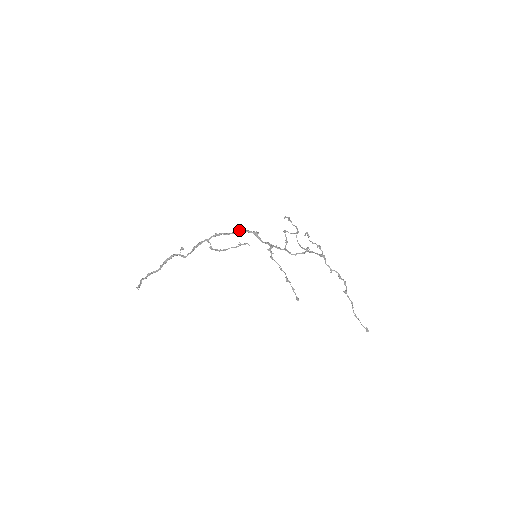
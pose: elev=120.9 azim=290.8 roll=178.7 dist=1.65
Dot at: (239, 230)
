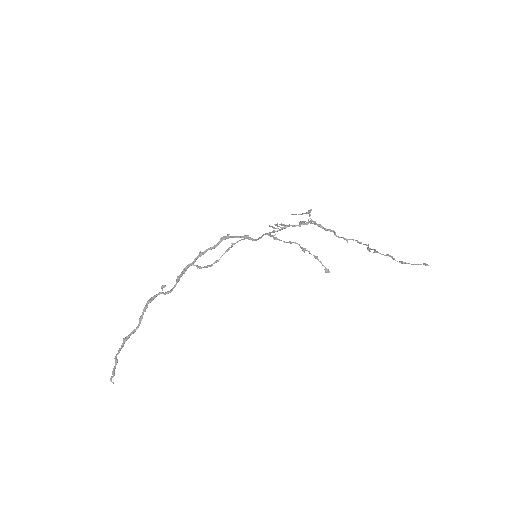
Dot at: (225, 236)
